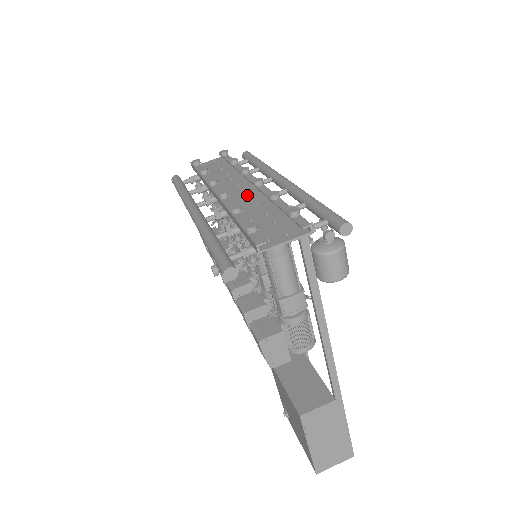
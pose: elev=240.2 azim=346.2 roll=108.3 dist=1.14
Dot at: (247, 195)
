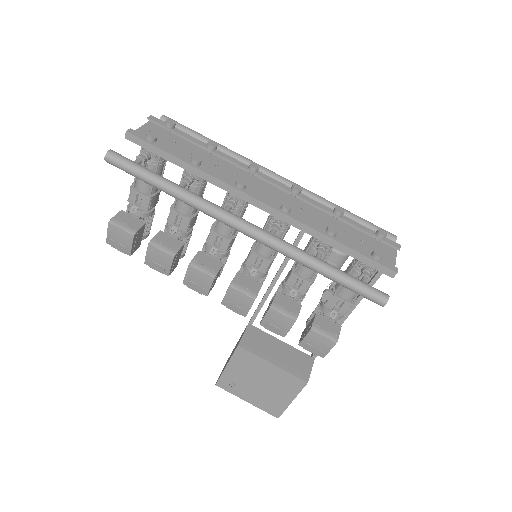
Dot at: occluded
